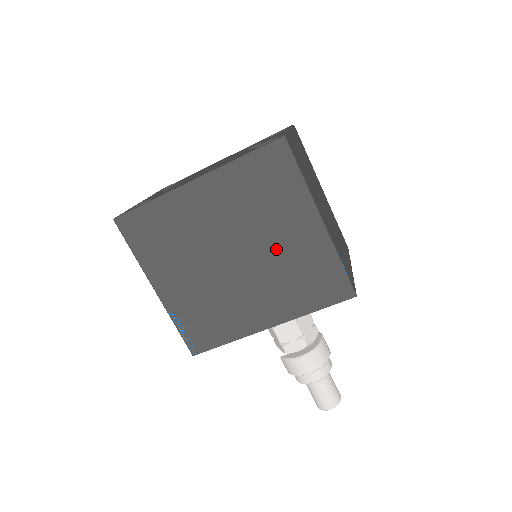
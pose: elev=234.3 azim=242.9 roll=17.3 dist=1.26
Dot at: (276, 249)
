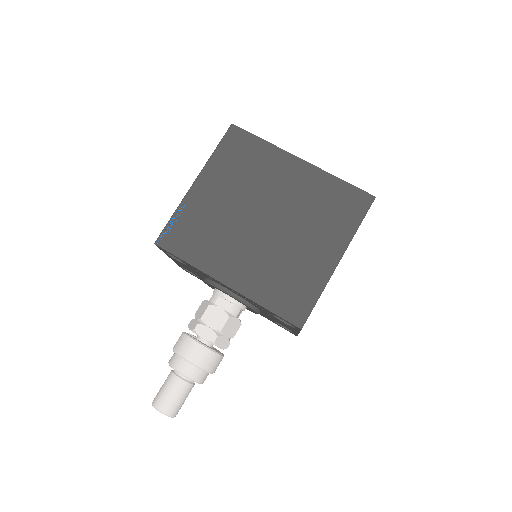
Dot at: (294, 245)
